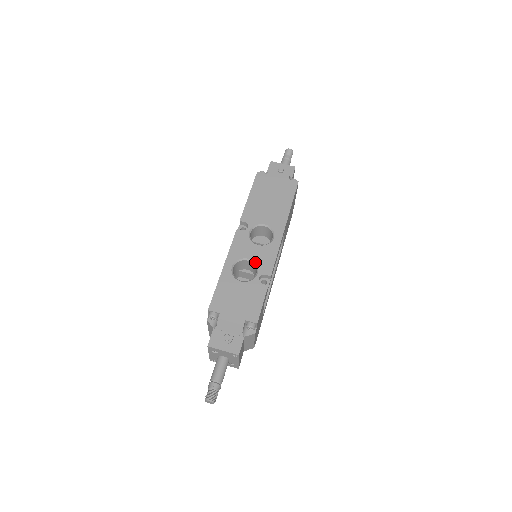
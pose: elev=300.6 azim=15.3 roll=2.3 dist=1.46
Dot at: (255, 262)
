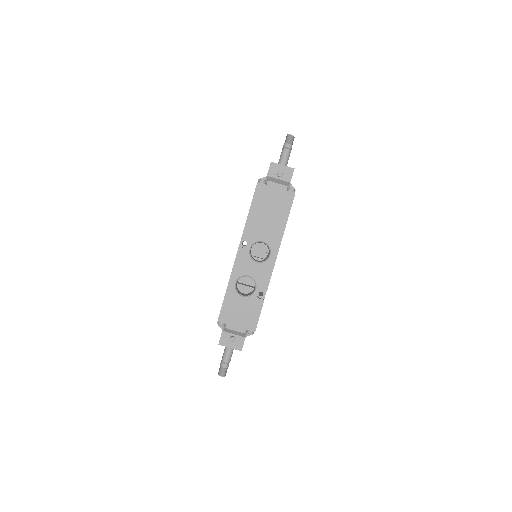
Dot at: (254, 279)
